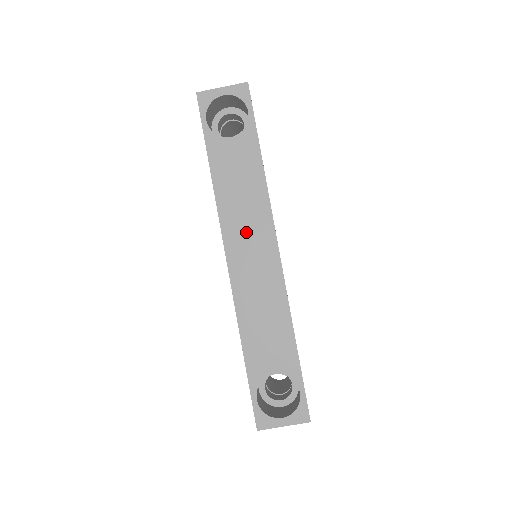
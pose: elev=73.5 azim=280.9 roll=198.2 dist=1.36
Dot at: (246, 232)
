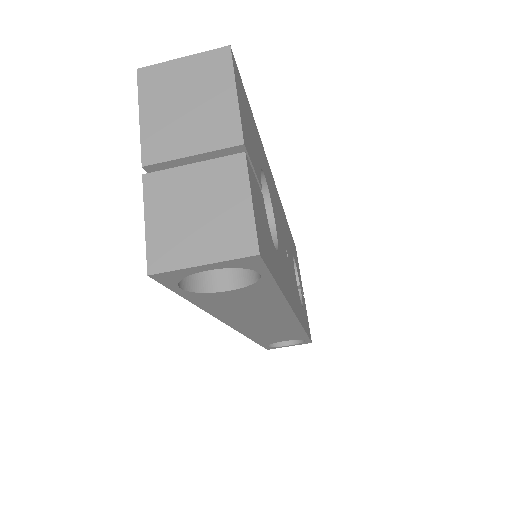
Dot at: (257, 320)
